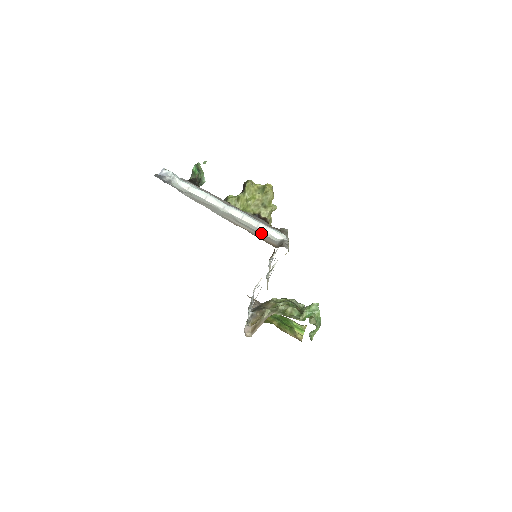
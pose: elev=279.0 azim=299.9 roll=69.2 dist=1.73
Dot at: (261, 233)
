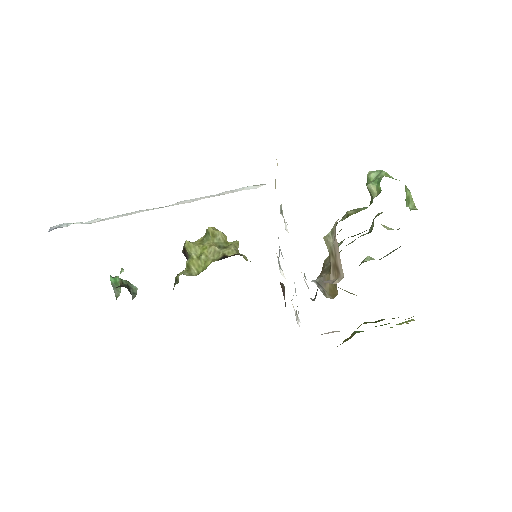
Dot at: occluded
